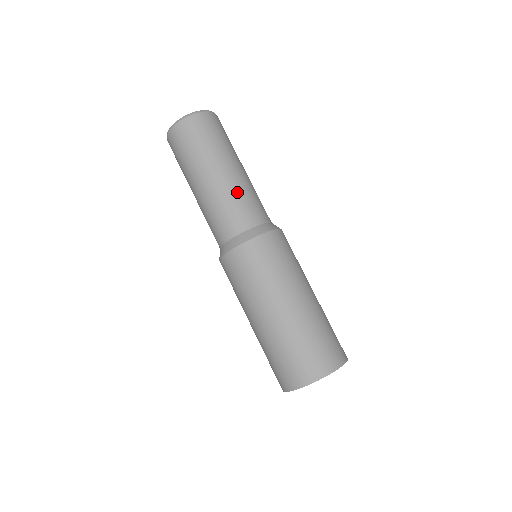
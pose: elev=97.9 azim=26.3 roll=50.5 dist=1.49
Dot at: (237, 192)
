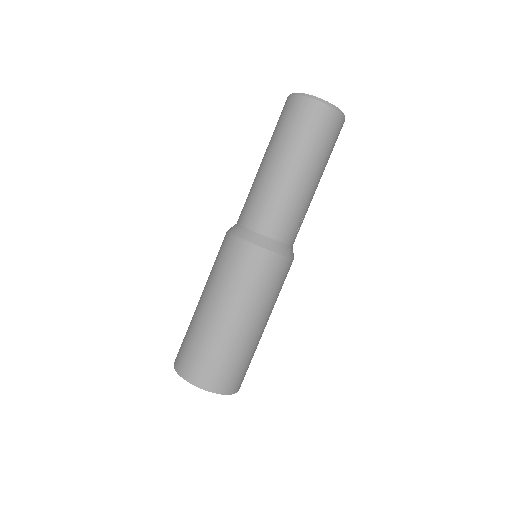
Dot at: (265, 190)
